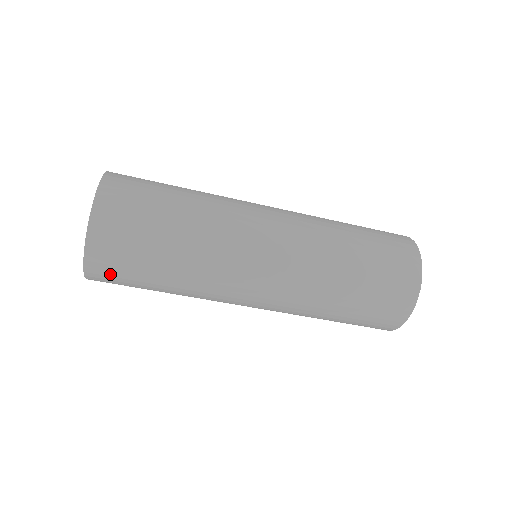
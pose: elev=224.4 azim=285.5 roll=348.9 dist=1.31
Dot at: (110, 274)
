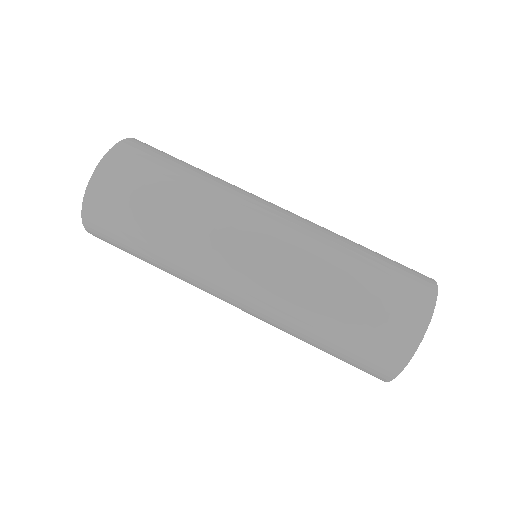
Dot at: (104, 219)
